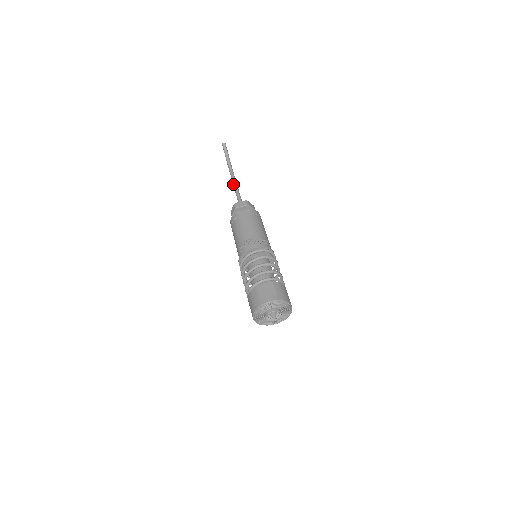
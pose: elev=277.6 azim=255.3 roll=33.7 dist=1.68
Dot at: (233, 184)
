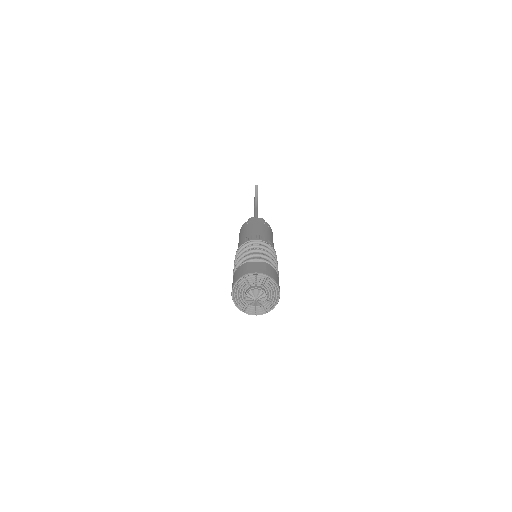
Dot at: (254, 213)
